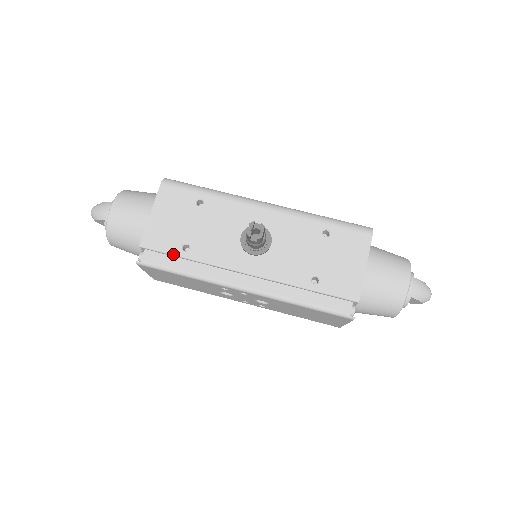
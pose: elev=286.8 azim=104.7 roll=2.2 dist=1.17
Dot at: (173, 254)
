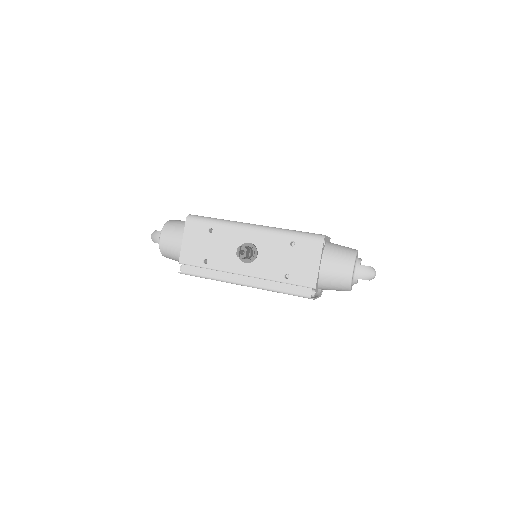
Dot at: (199, 266)
